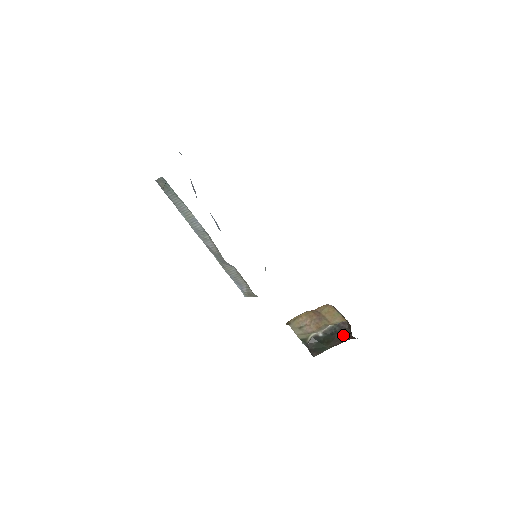
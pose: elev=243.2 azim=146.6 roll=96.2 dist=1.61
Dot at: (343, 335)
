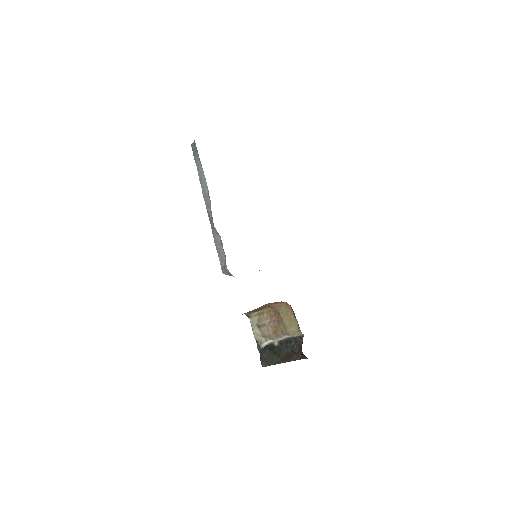
Dot at: (296, 351)
